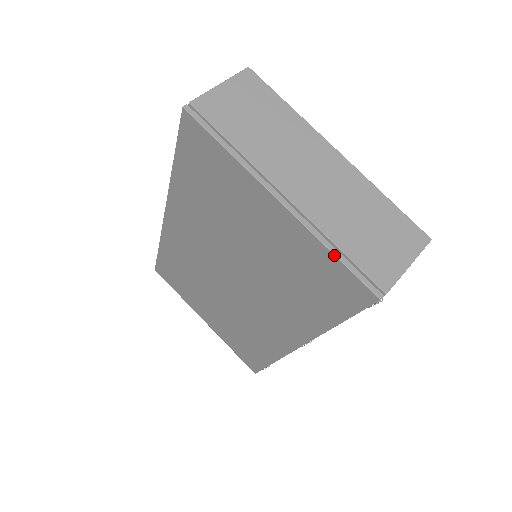
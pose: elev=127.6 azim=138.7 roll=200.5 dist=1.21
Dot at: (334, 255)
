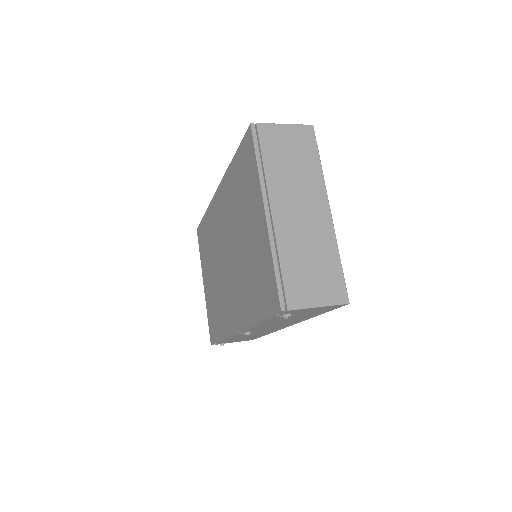
Dot at: (274, 265)
